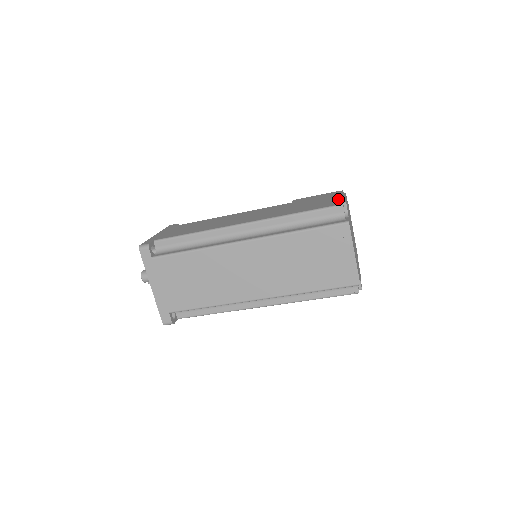
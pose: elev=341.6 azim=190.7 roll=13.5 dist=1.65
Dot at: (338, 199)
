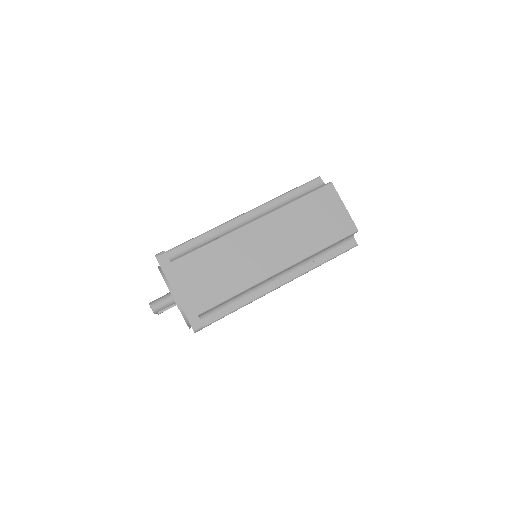
Dot at: occluded
